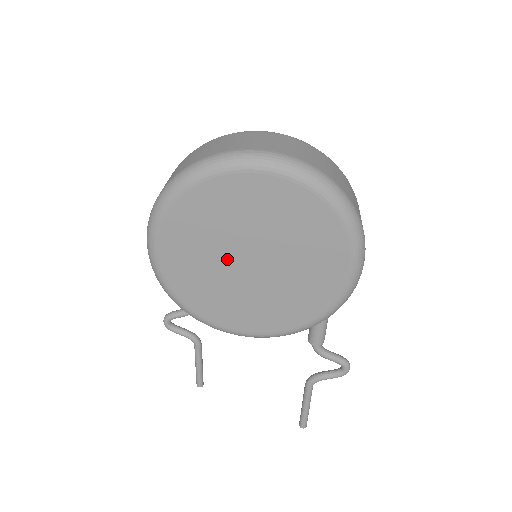
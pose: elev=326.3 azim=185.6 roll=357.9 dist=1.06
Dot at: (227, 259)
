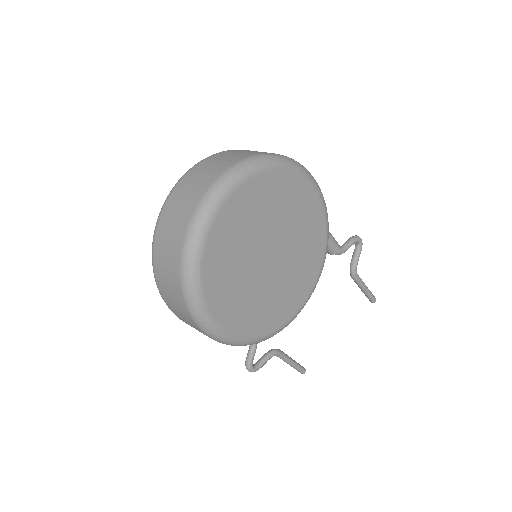
Dot at: (259, 275)
